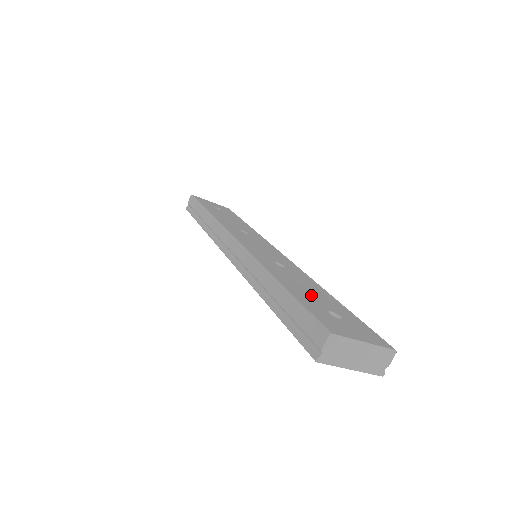
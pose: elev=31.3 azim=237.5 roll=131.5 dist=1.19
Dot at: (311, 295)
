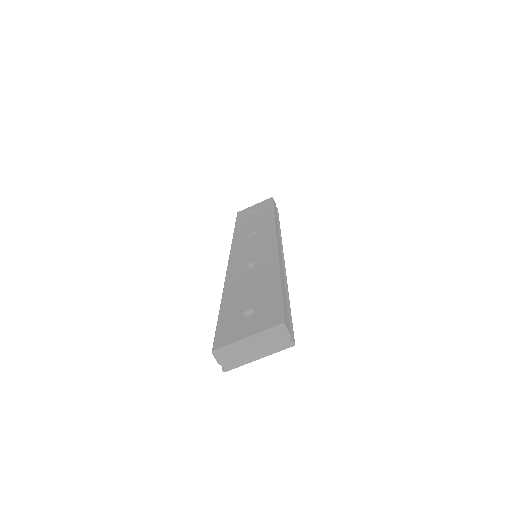
Dot at: (245, 297)
